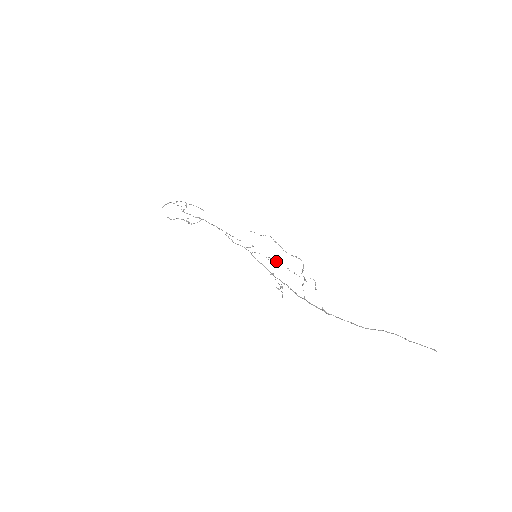
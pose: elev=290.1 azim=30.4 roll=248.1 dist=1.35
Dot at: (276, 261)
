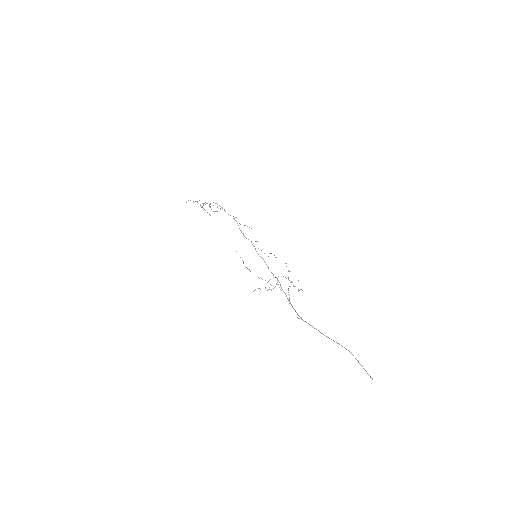
Dot at: (275, 257)
